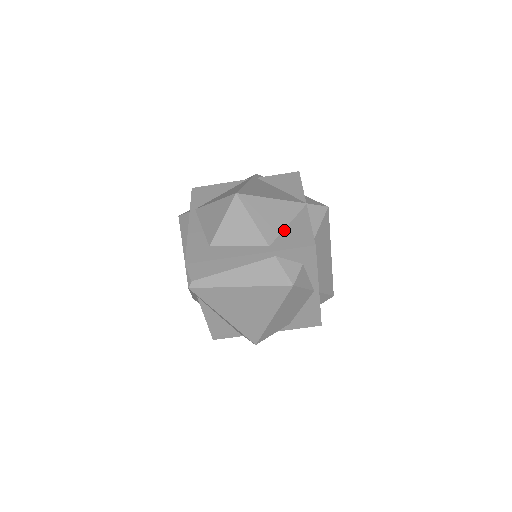
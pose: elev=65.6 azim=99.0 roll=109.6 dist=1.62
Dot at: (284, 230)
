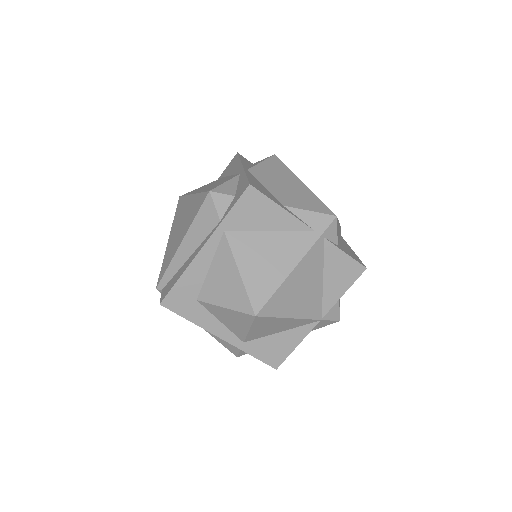
Dot at: (272, 335)
